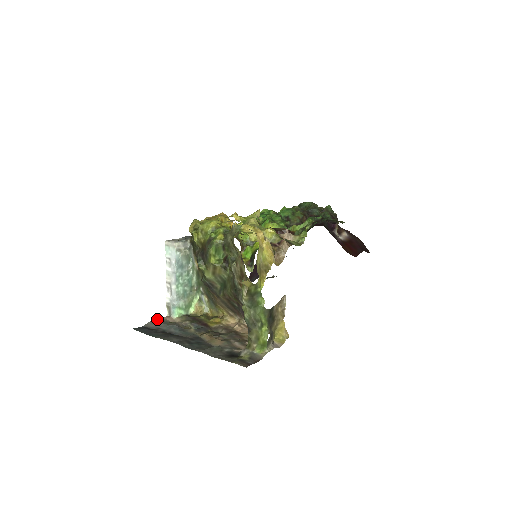
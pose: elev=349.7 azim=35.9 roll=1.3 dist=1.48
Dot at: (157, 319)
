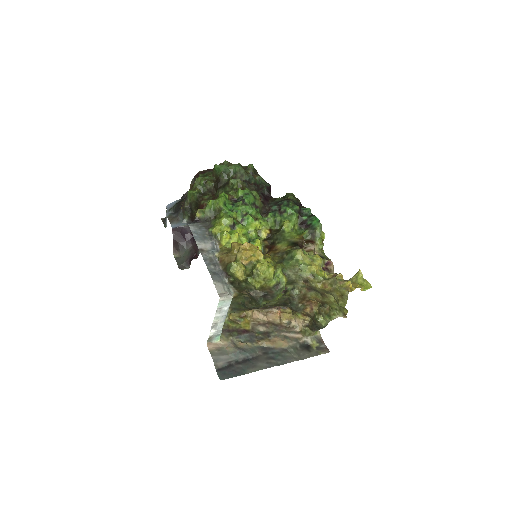
Dot at: (211, 354)
